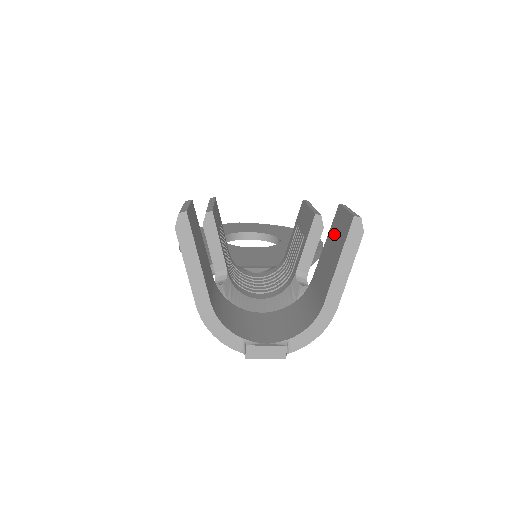
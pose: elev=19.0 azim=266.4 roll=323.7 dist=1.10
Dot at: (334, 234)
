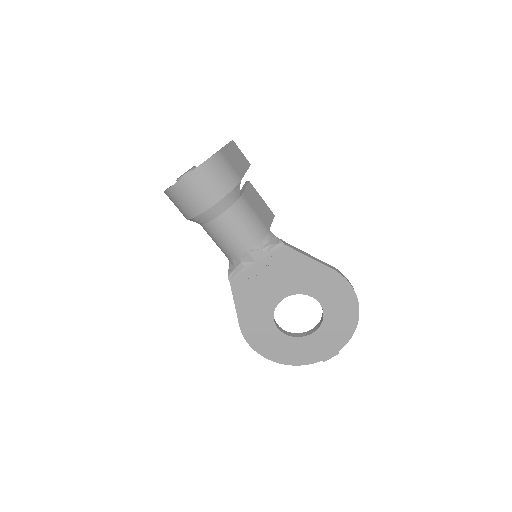
Dot at: occluded
